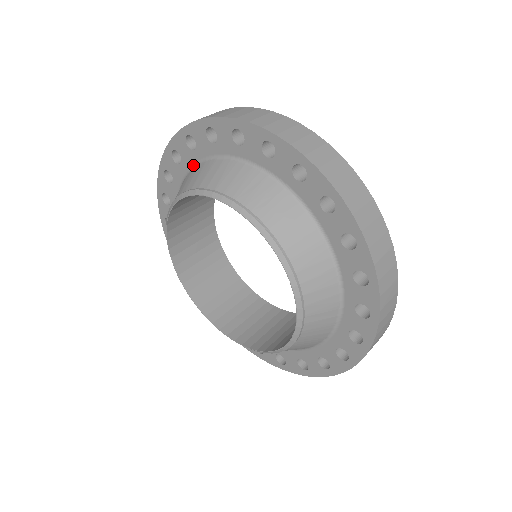
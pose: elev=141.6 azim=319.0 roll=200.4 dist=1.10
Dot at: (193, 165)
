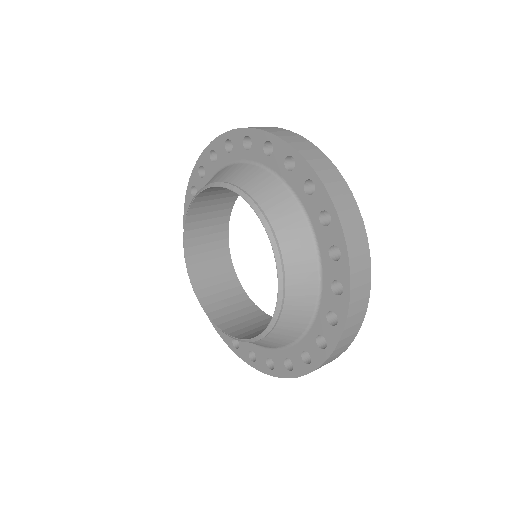
Dot at: occluded
